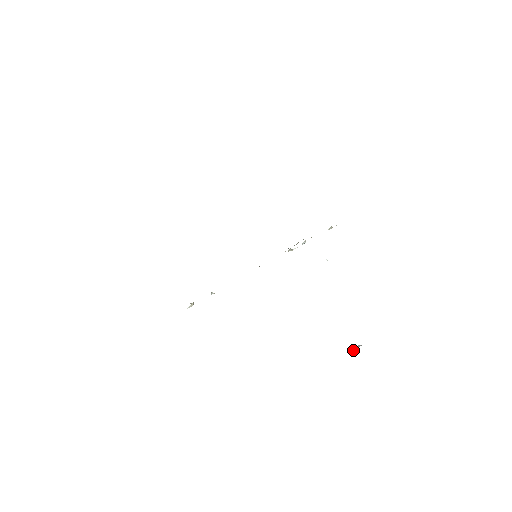
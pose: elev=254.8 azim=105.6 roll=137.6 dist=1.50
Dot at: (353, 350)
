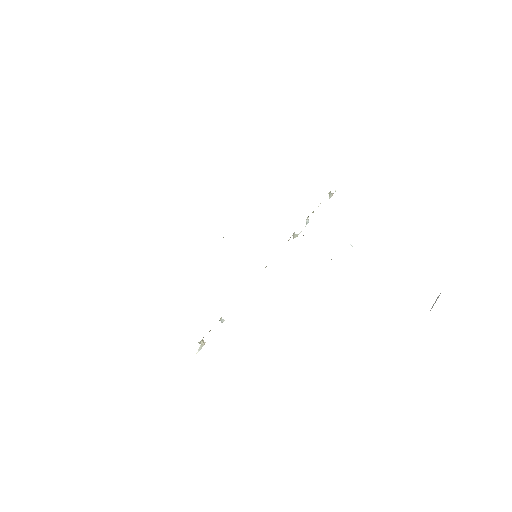
Dot at: (433, 305)
